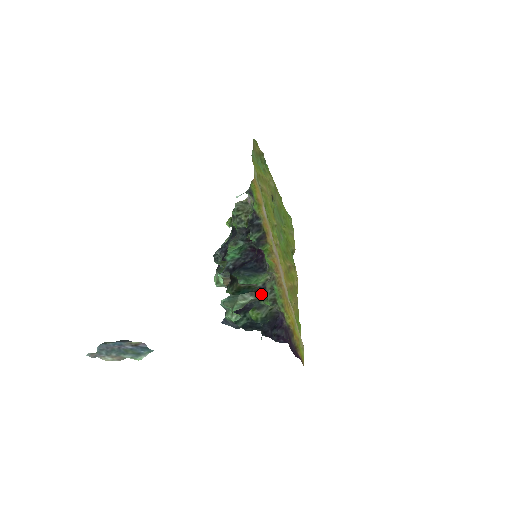
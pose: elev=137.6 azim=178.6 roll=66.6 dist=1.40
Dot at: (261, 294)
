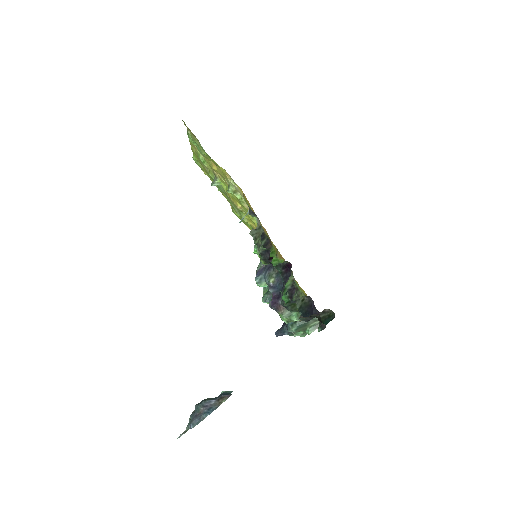
Dot at: occluded
